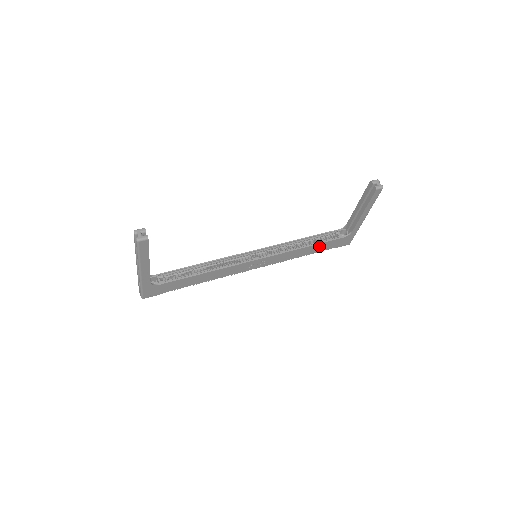
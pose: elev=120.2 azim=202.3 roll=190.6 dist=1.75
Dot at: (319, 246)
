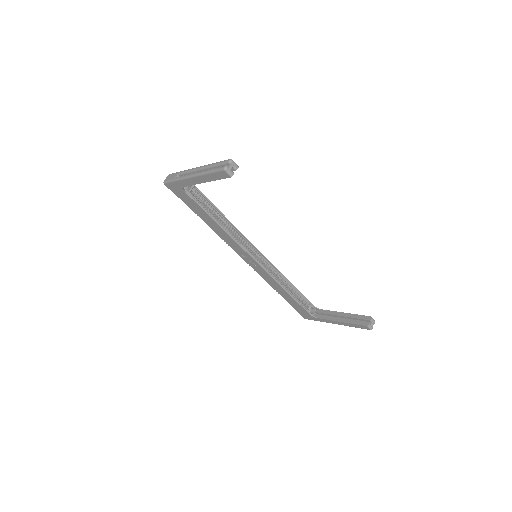
Dot at: (291, 299)
